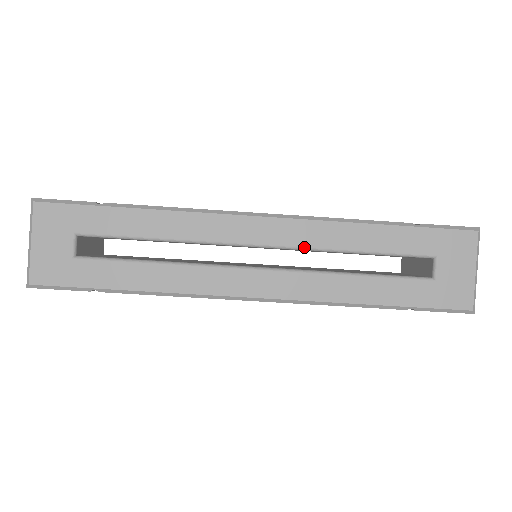
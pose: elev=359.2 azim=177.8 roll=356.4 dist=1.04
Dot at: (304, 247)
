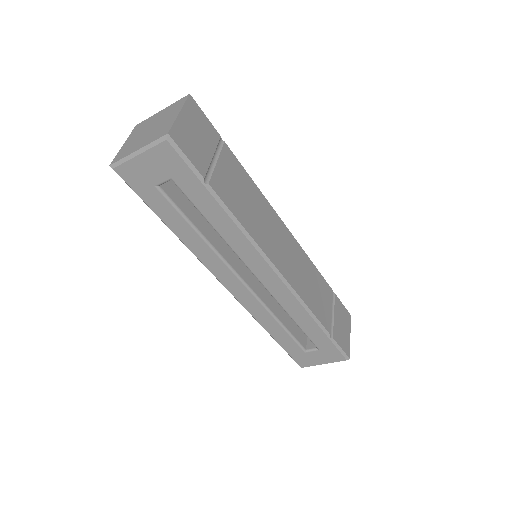
Dot at: (276, 299)
